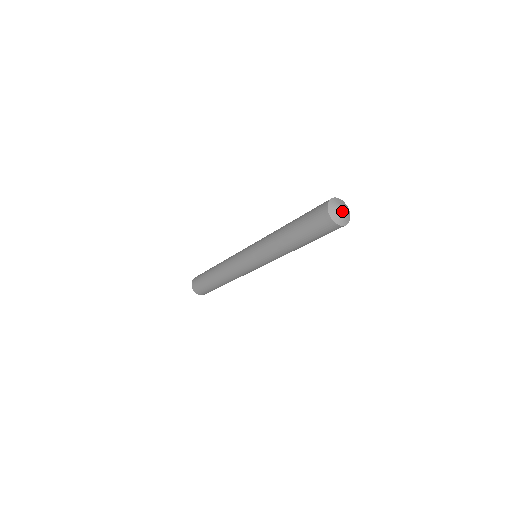
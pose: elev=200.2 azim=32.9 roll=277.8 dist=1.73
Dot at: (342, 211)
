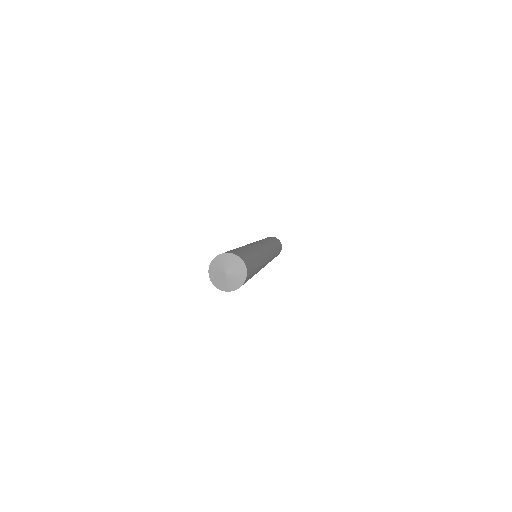
Dot at: (223, 273)
